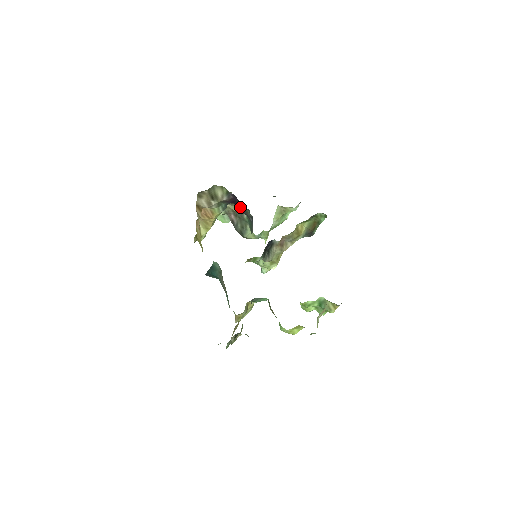
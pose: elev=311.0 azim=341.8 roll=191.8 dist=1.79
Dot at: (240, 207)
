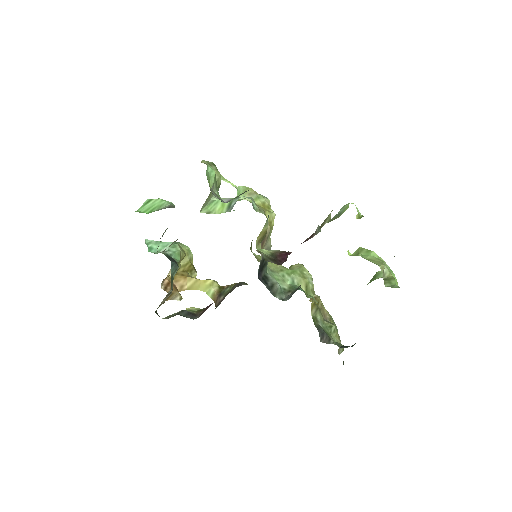
Dot at: occluded
